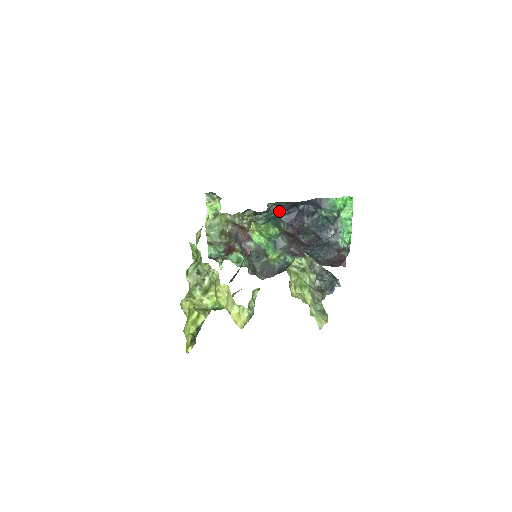
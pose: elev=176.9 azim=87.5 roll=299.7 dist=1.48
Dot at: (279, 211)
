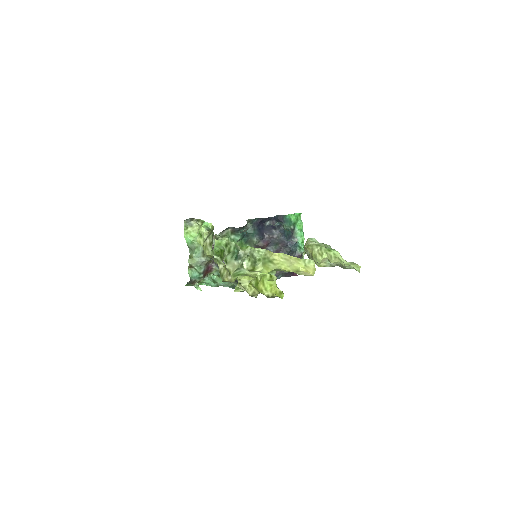
Dot at: (252, 227)
